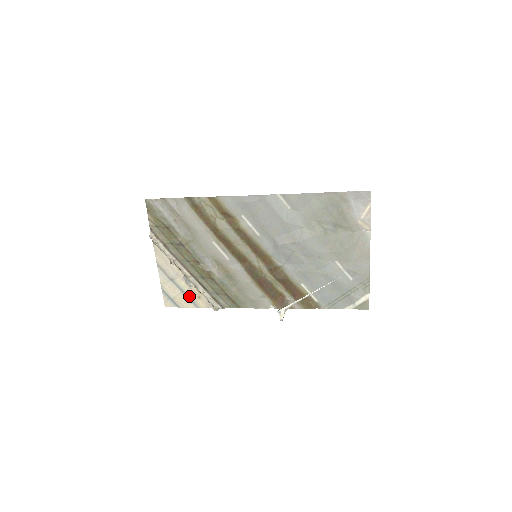
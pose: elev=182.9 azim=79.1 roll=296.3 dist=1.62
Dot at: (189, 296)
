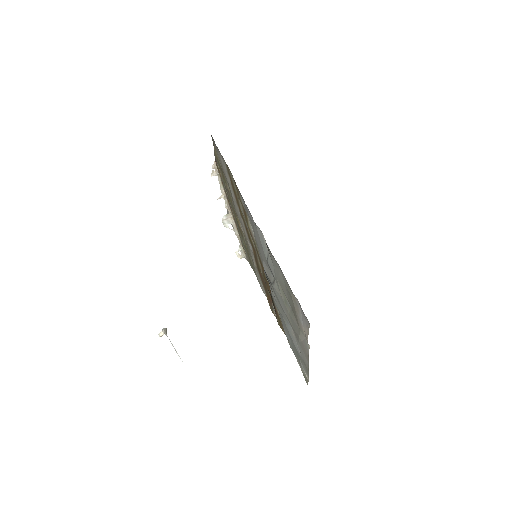
Dot at: occluded
